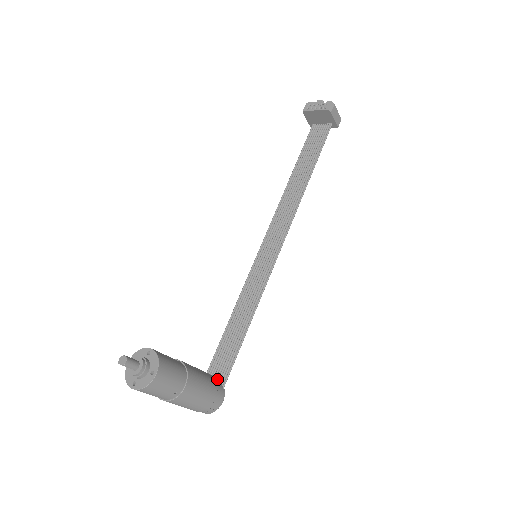
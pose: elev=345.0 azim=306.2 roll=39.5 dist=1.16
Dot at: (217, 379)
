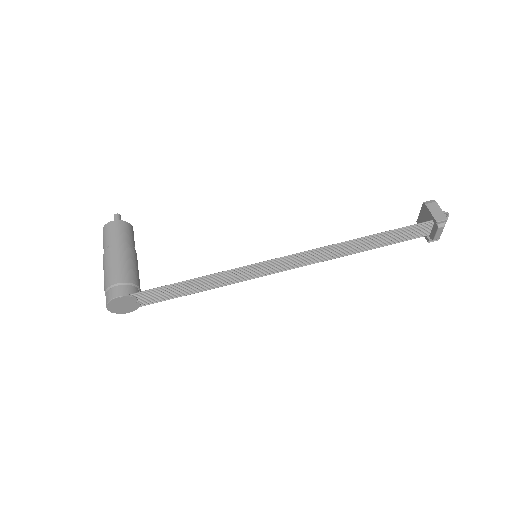
Dot at: (138, 295)
